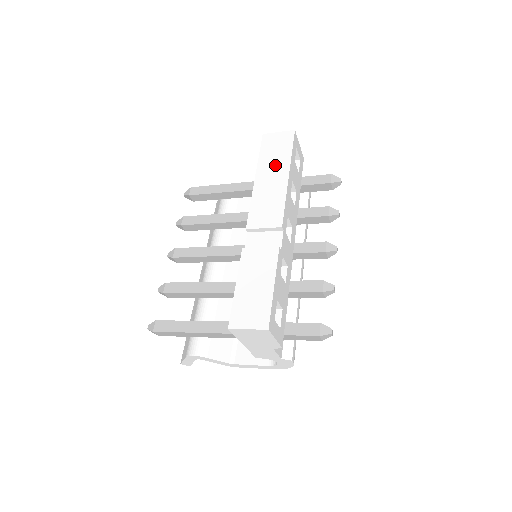
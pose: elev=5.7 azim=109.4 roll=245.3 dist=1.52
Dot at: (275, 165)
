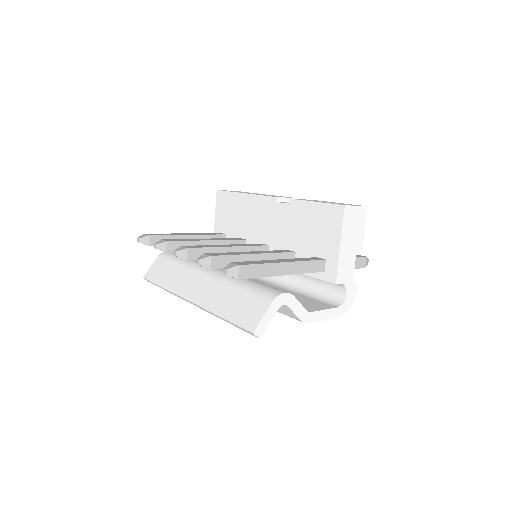
Dot at: occluded
